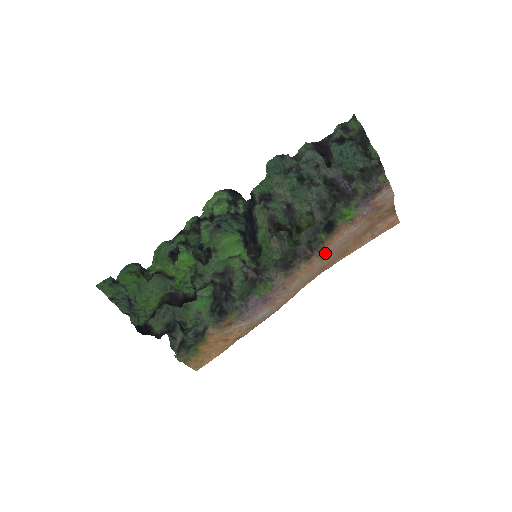
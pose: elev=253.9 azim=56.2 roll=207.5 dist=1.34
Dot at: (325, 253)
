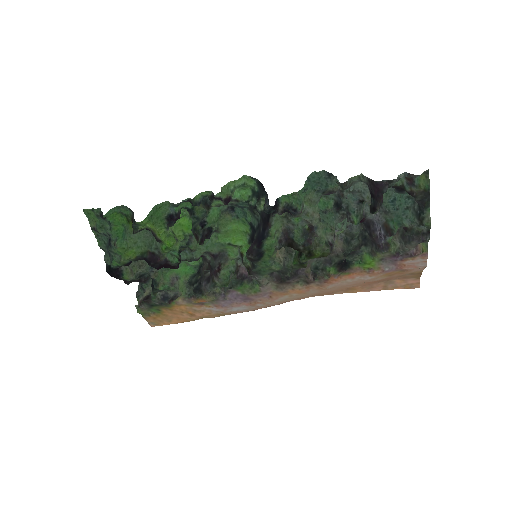
Dot at: (327, 286)
